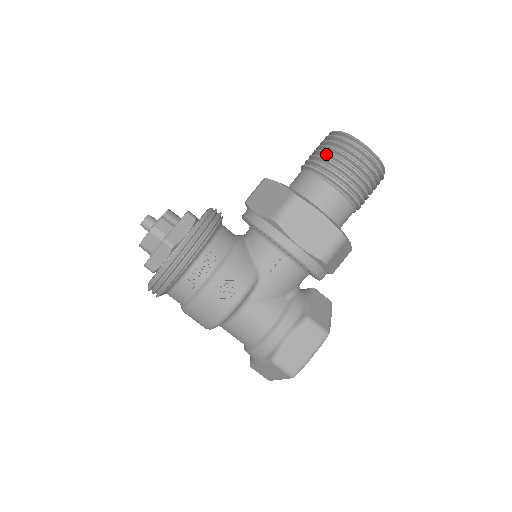
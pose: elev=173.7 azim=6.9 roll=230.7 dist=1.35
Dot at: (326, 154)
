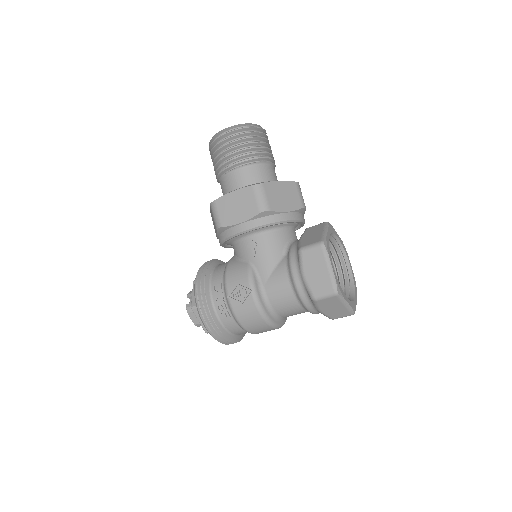
Dot at: (214, 163)
